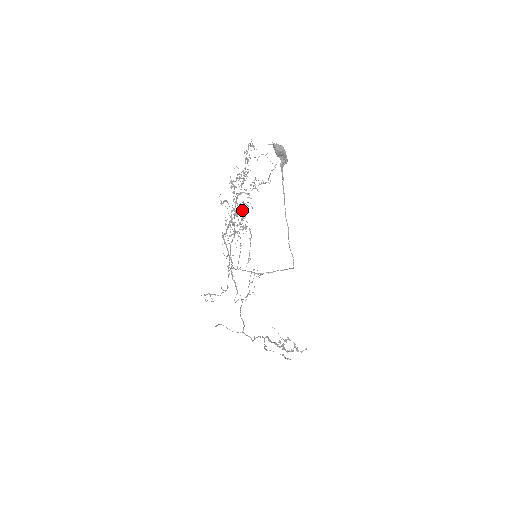
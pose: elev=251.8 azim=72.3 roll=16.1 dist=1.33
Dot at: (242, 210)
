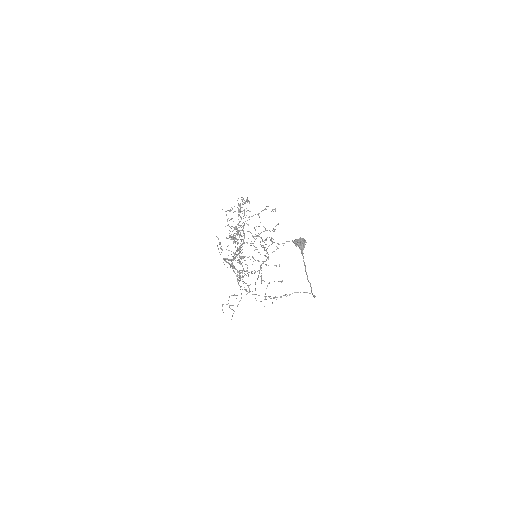
Dot at: occluded
